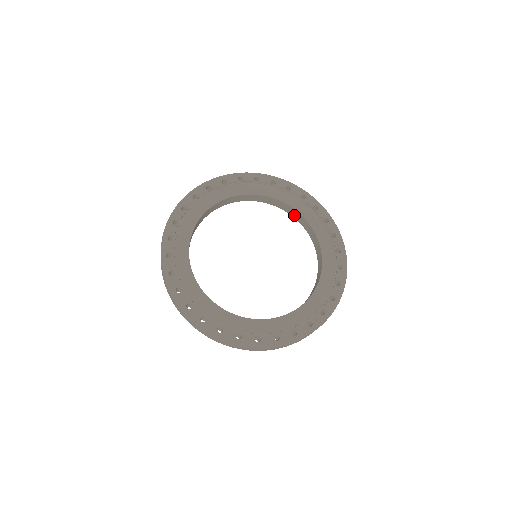
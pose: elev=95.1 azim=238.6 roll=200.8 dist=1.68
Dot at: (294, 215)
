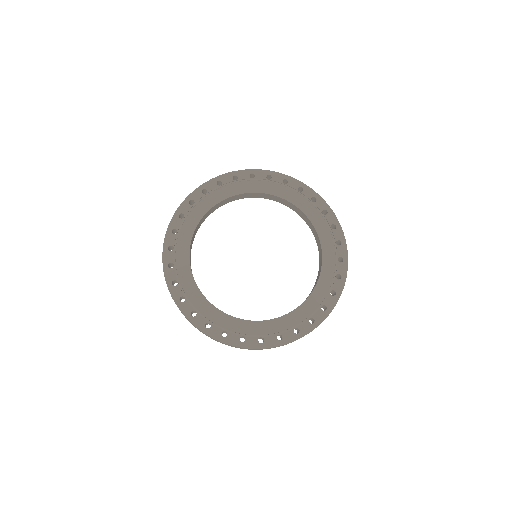
Dot at: (293, 208)
